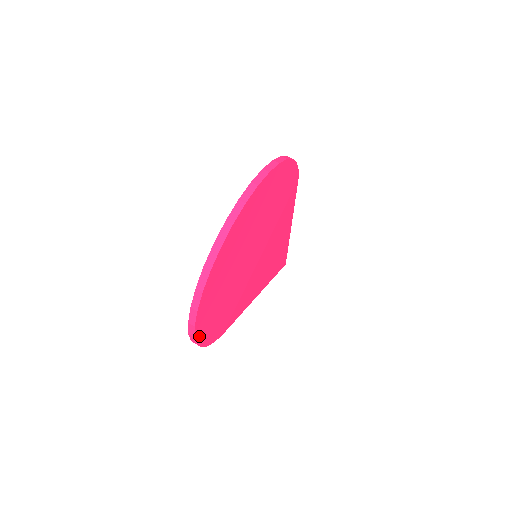
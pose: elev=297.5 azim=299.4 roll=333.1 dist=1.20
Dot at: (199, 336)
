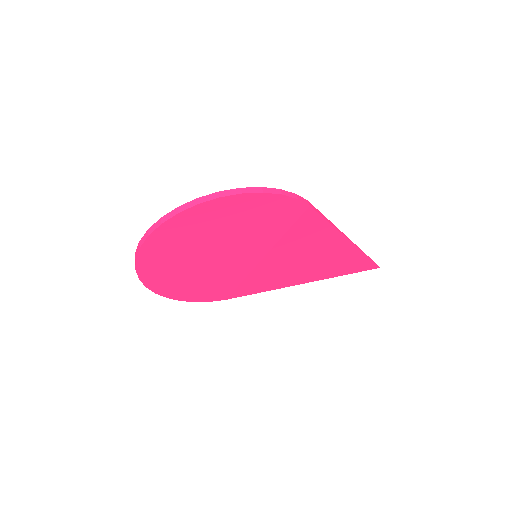
Dot at: (166, 294)
